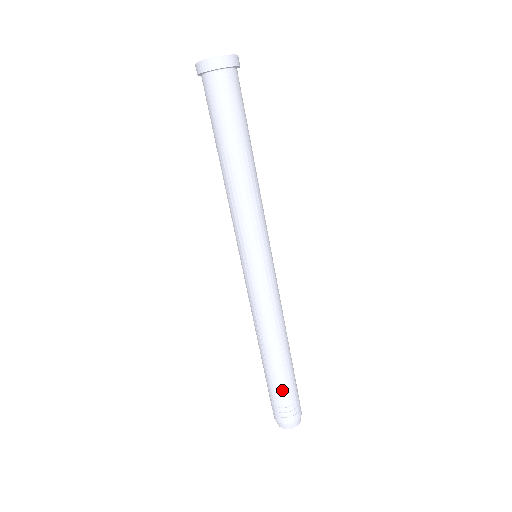
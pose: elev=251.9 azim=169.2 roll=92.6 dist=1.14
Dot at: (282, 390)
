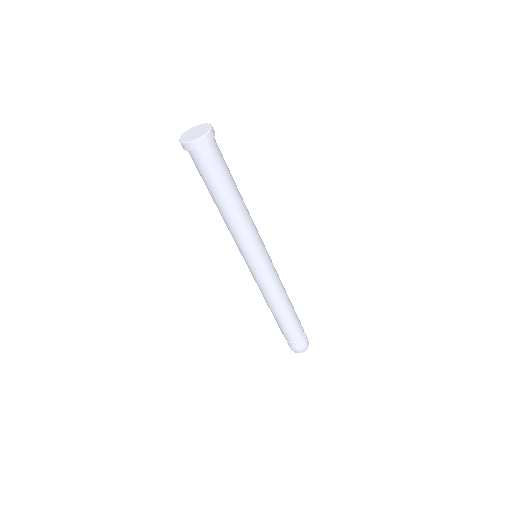
Dot at: (285, 334)
